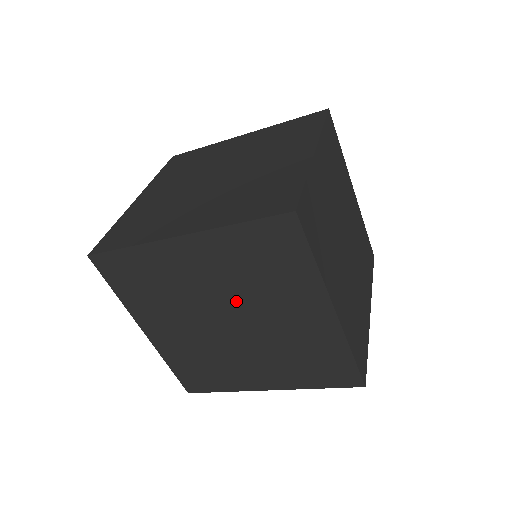
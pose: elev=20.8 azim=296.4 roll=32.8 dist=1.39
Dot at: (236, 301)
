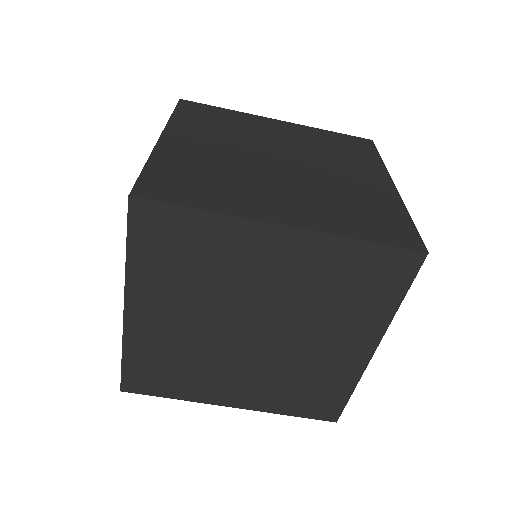
Dot at: (283, 313)
